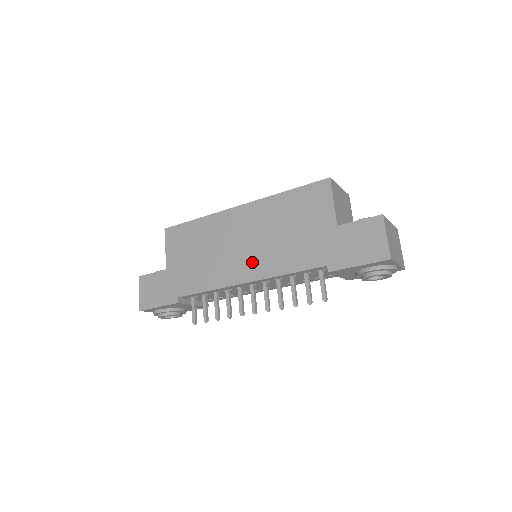
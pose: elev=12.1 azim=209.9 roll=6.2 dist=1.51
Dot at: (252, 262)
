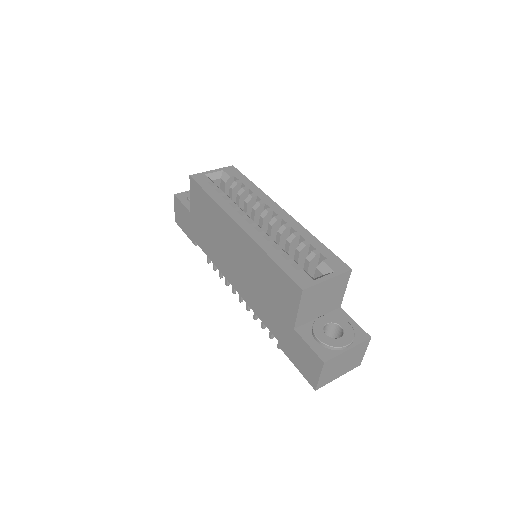
Dot at: (238, 279)
